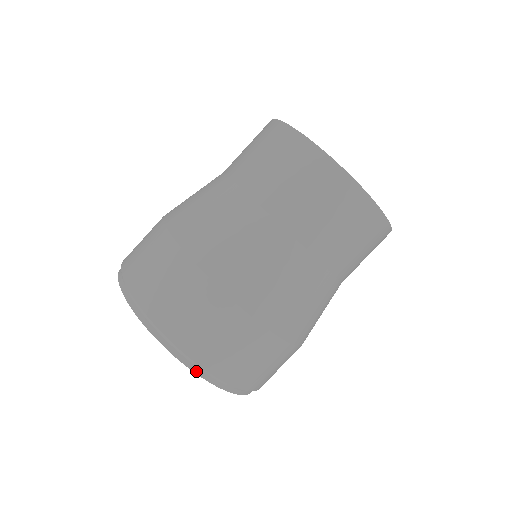
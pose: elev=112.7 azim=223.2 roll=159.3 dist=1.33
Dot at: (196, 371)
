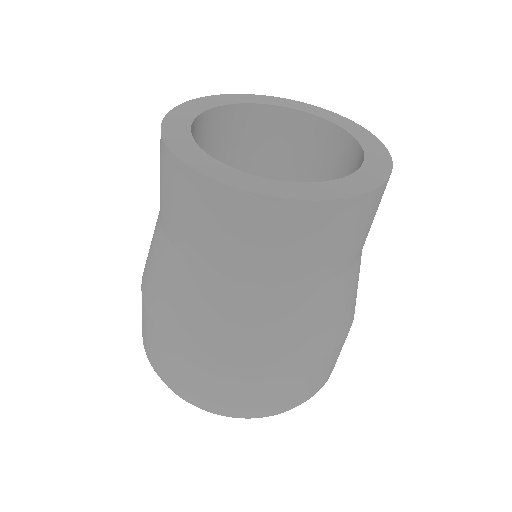
Dot at: (273, 414)
